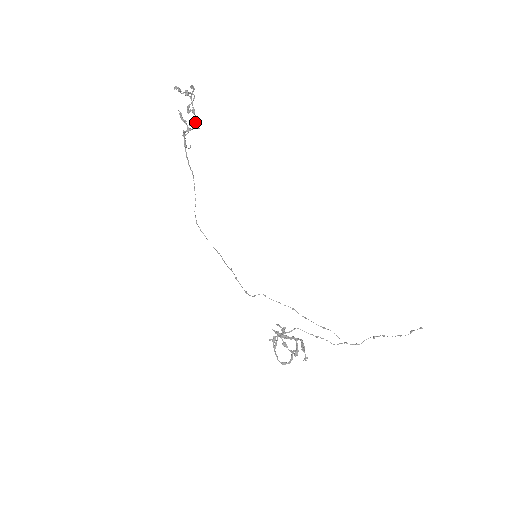
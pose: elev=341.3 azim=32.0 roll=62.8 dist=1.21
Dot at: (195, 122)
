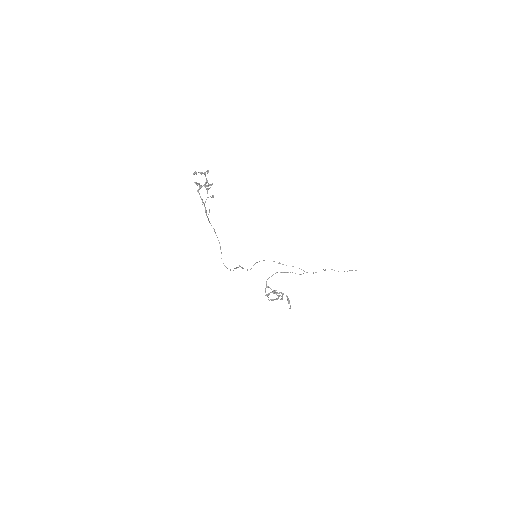
Dot at: (206, 183)
